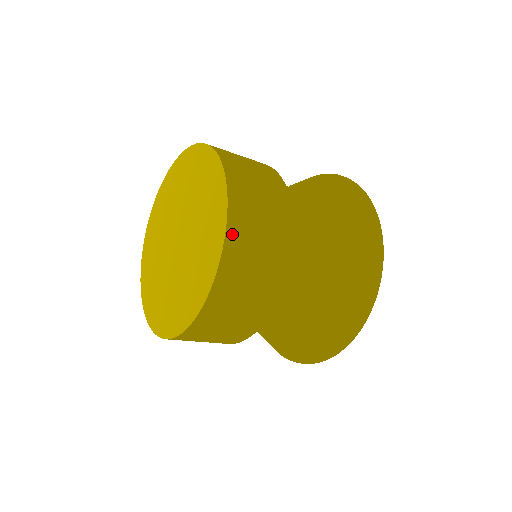
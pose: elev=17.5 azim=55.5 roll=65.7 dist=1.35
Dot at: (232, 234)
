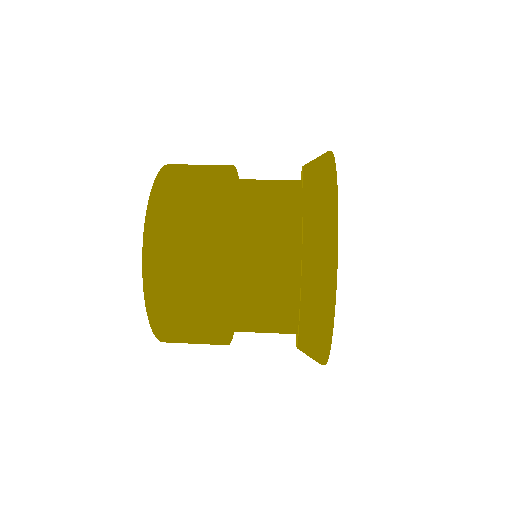
Dot at: (159, 332)
